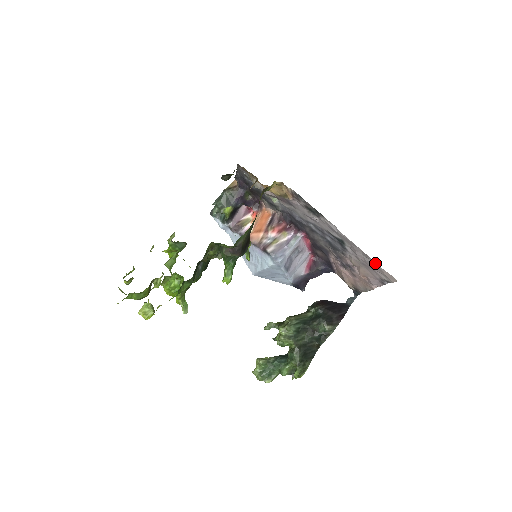
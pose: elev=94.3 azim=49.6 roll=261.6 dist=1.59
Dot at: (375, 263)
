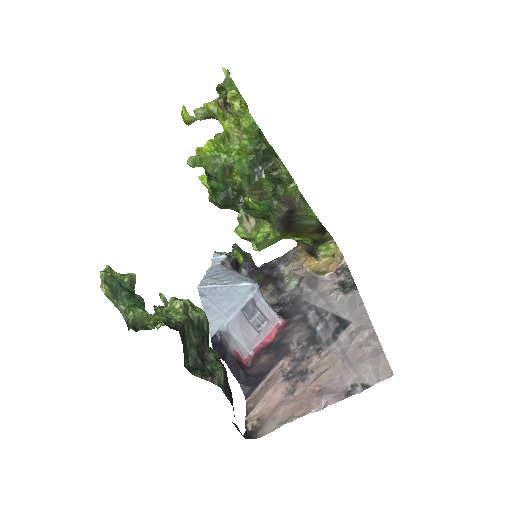
Dot at: (378, 348)
